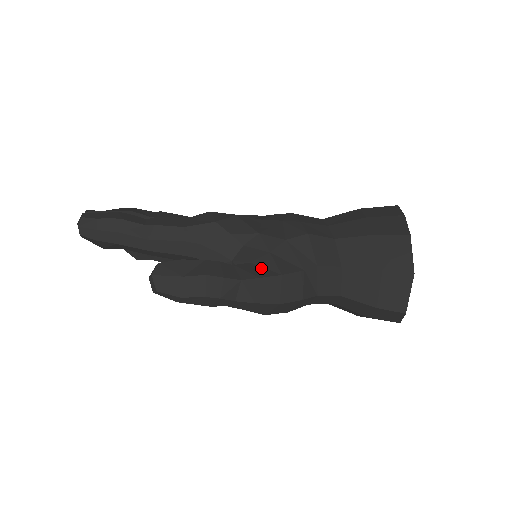
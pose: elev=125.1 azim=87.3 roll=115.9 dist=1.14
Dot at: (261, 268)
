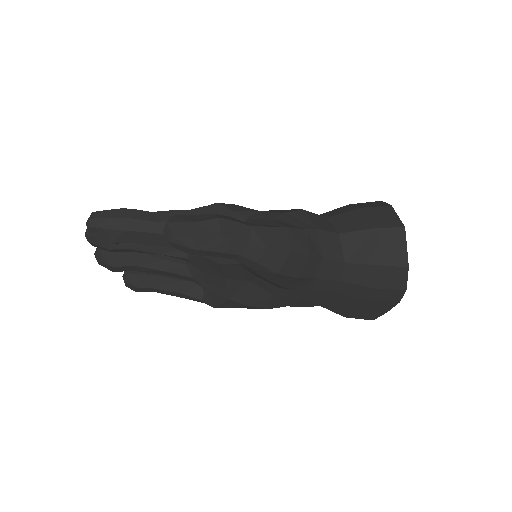
Dot at: (267, 225)
